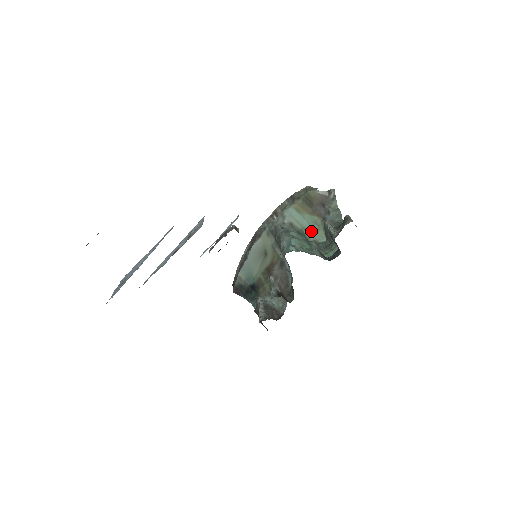
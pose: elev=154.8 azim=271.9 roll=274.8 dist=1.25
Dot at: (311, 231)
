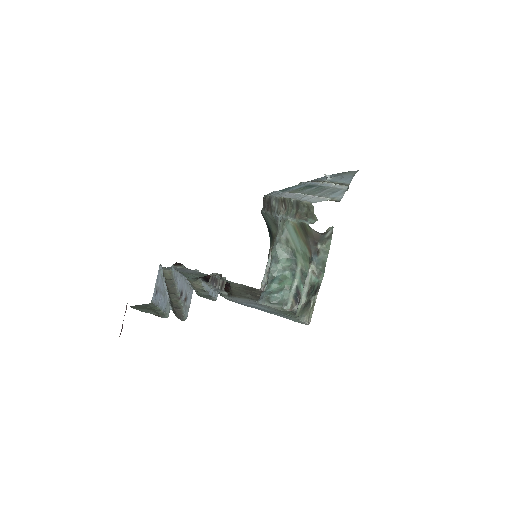
Dot at: (302, 257)
